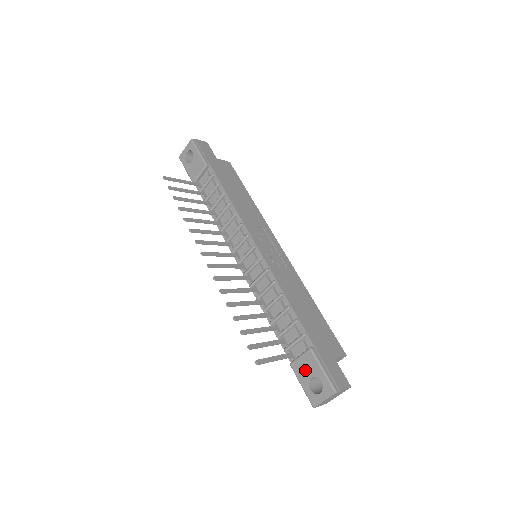
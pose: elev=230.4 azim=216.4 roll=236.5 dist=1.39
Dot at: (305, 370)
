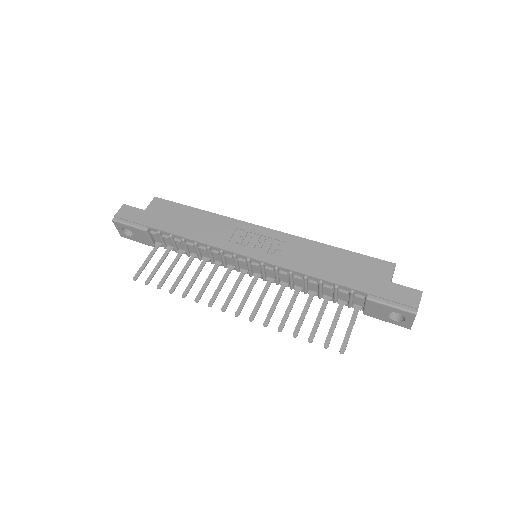
Dot at: (378, 313)
